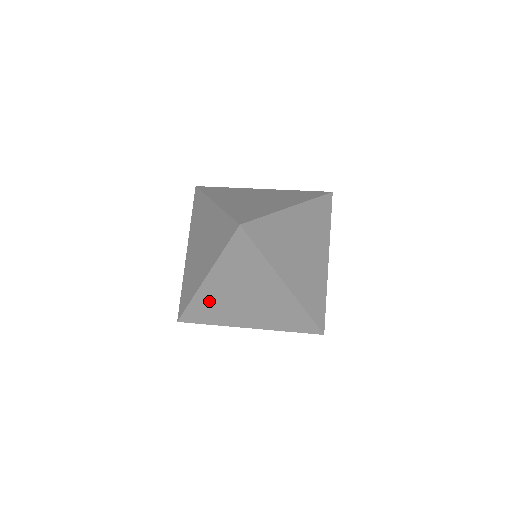
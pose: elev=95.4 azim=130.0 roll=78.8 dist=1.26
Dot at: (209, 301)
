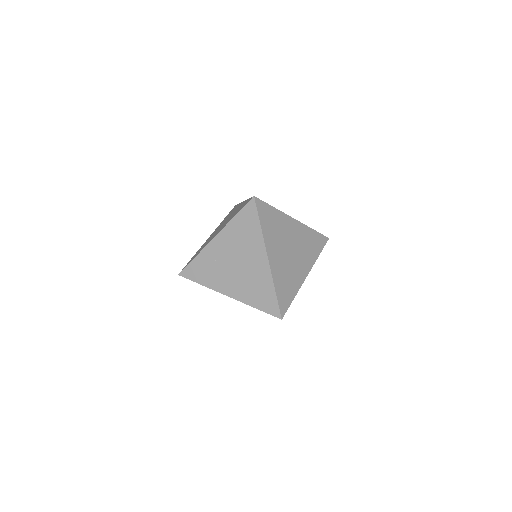
Dot at: (209, 260)
